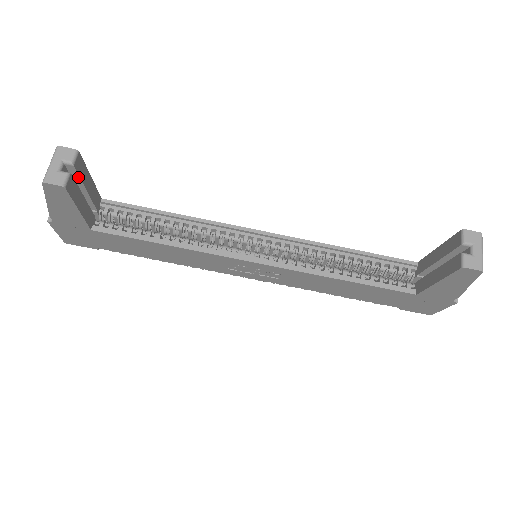
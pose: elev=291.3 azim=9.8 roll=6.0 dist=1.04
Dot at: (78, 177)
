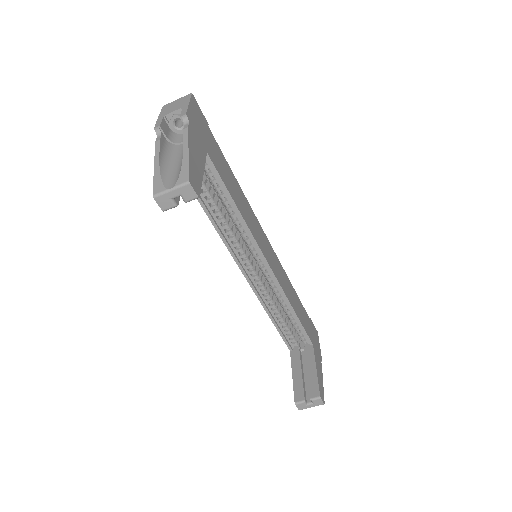
Dot at: occluded
